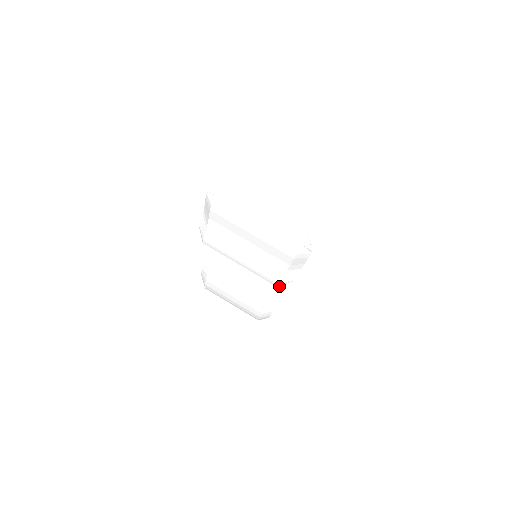
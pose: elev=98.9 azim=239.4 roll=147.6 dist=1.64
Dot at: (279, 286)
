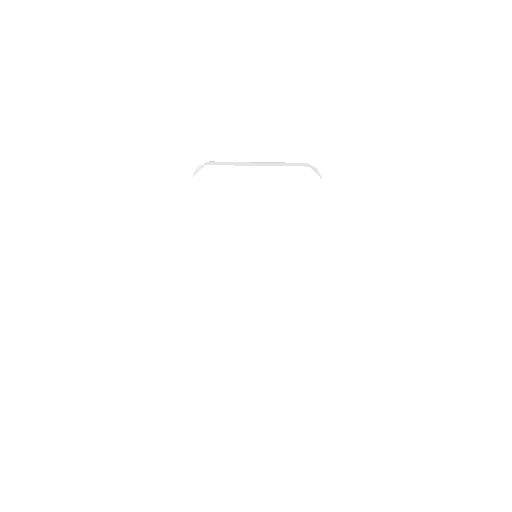
Dot at: occluded
